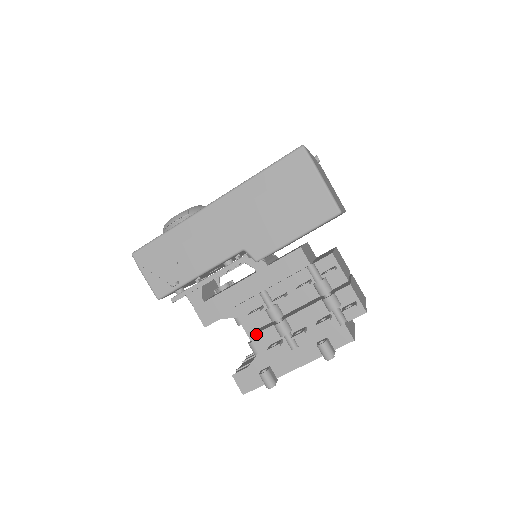
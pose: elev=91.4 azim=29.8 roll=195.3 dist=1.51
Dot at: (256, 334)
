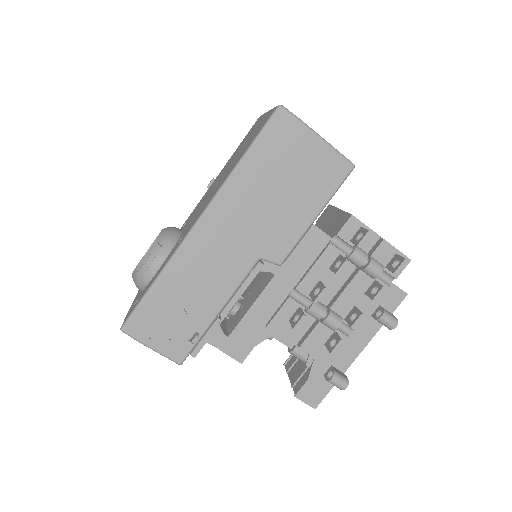
Dot at: (304, 341)
